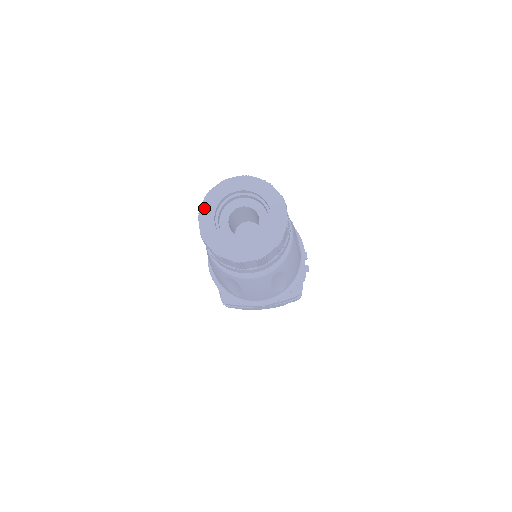
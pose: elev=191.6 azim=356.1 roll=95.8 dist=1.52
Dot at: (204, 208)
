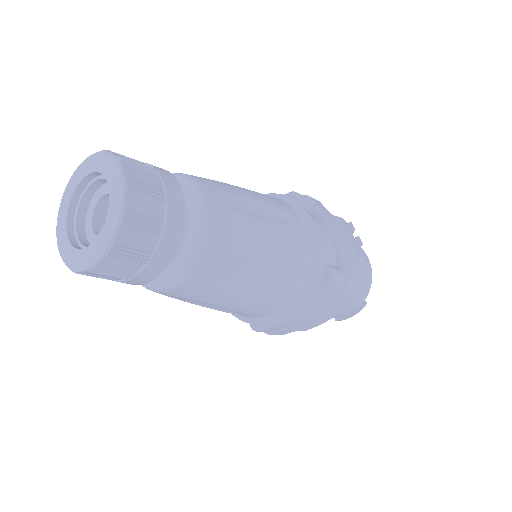
Dot at: (58, 224)
